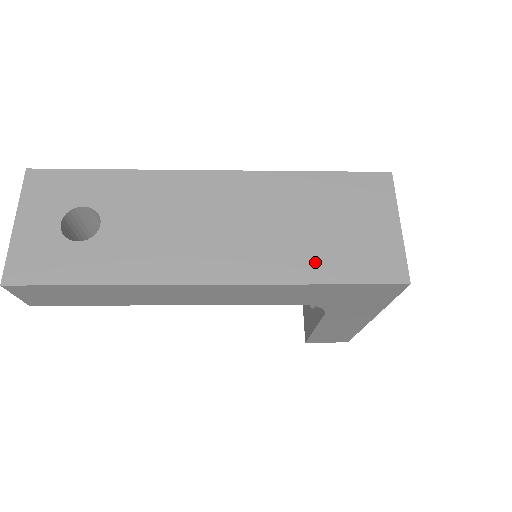
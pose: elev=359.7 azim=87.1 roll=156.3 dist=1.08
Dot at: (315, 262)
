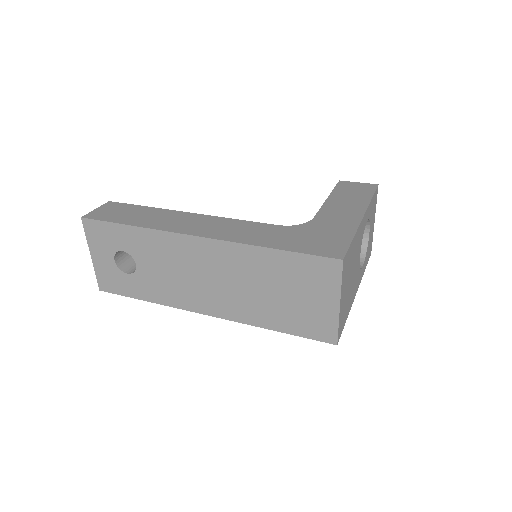
Dot at: (271, 317)
